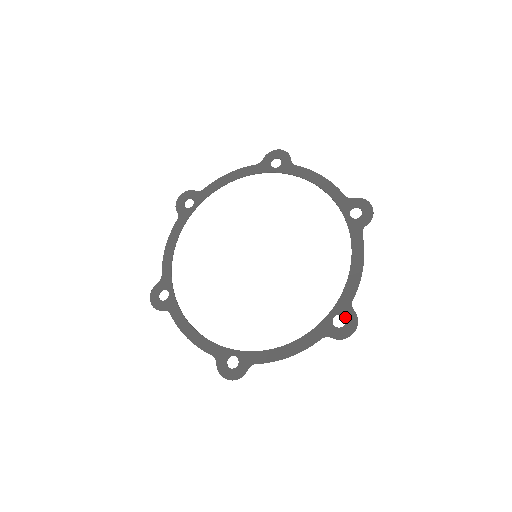
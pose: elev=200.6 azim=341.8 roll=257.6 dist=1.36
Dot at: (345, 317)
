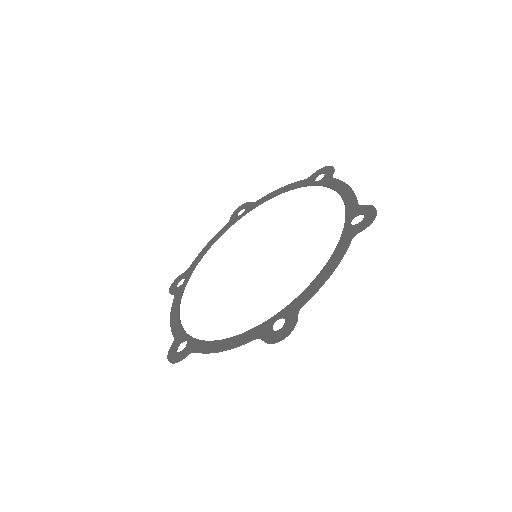
Dot at: (360, 213)
